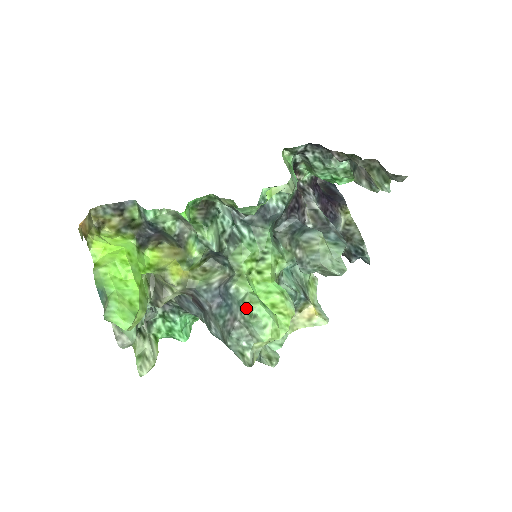
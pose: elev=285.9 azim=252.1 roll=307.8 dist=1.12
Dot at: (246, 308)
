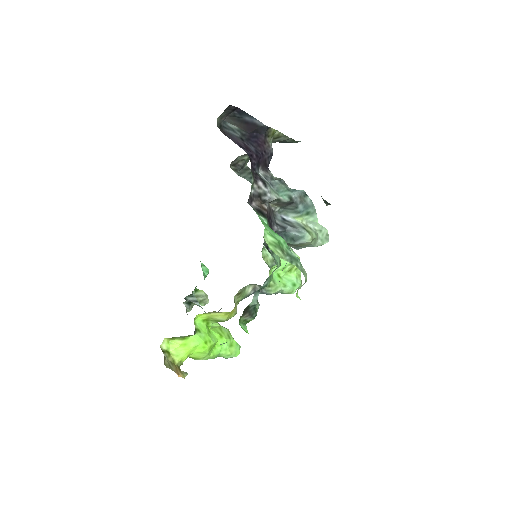
Dot at: occluded
